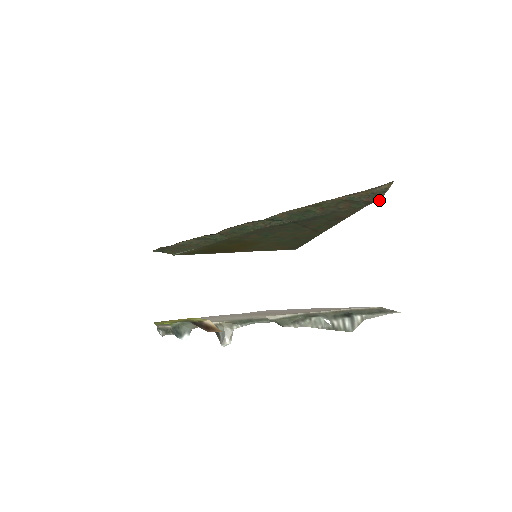
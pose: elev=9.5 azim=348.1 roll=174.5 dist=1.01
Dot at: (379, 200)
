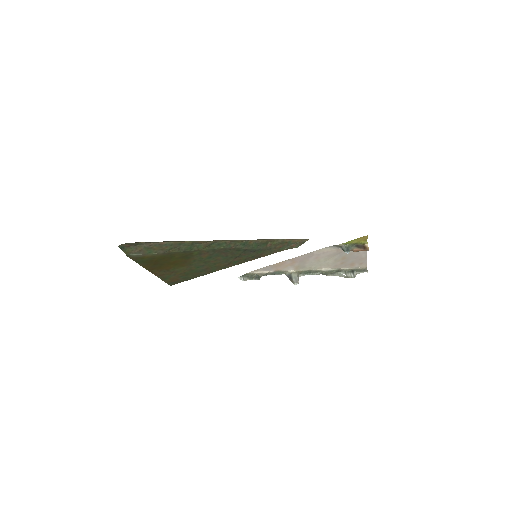
Dot at: (297, 247)
